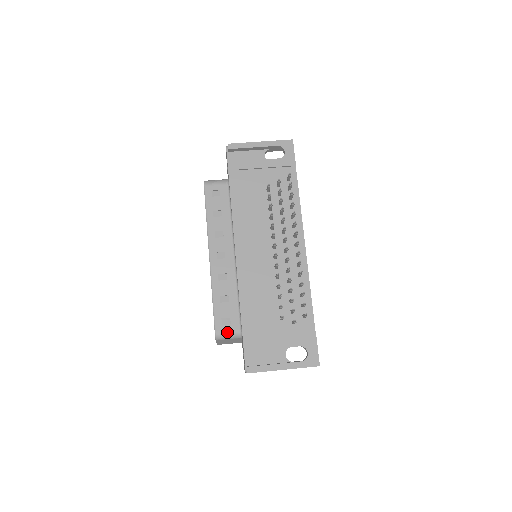
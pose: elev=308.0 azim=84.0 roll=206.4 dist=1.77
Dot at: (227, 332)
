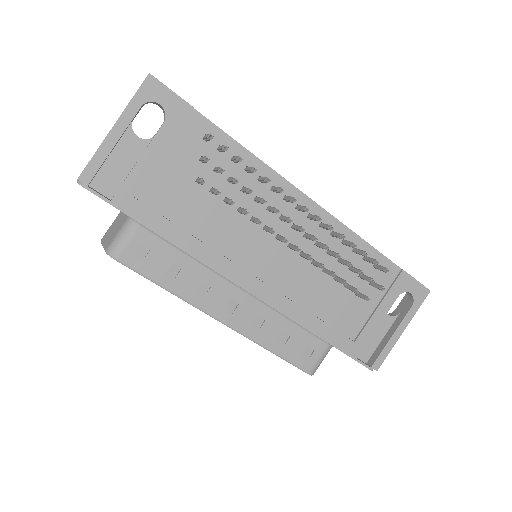
Dot at: (318, 361)
